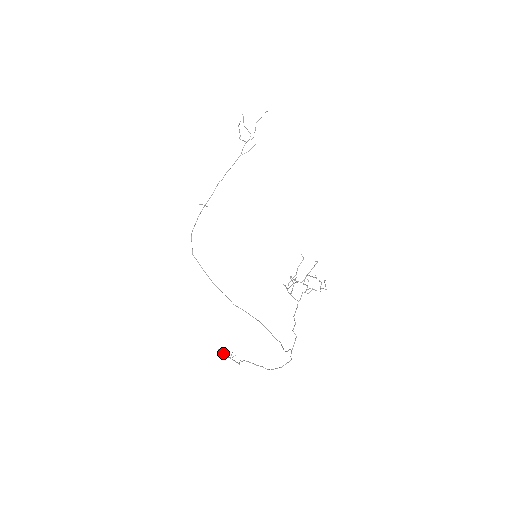
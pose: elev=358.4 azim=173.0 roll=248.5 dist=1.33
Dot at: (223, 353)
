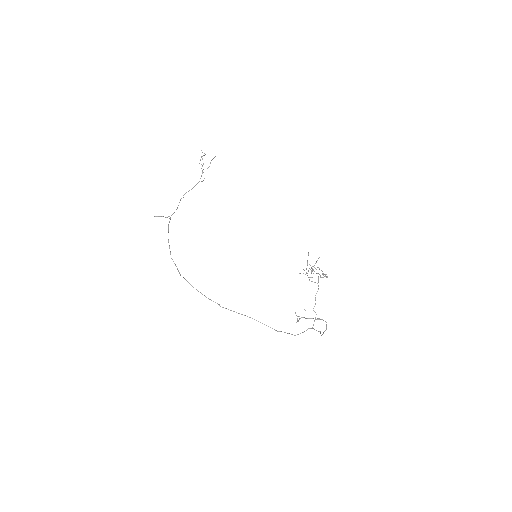
Dot at: (298, 316)
